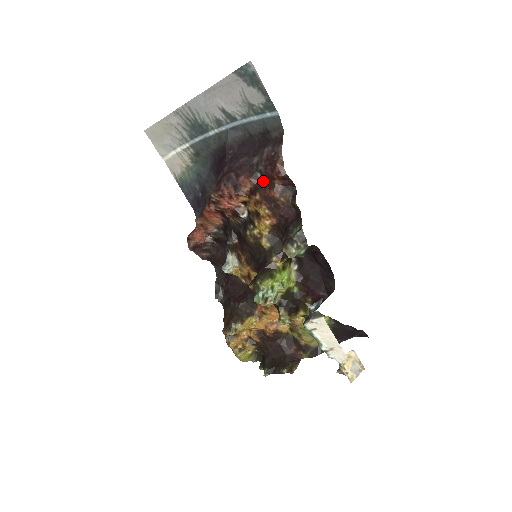
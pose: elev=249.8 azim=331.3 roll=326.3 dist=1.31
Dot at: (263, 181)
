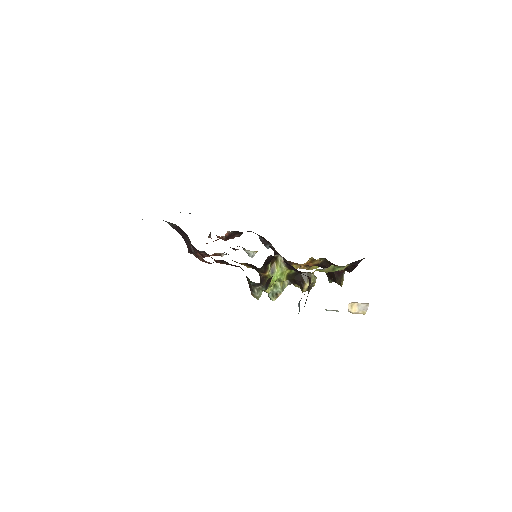
Dot at: (208, 255)
